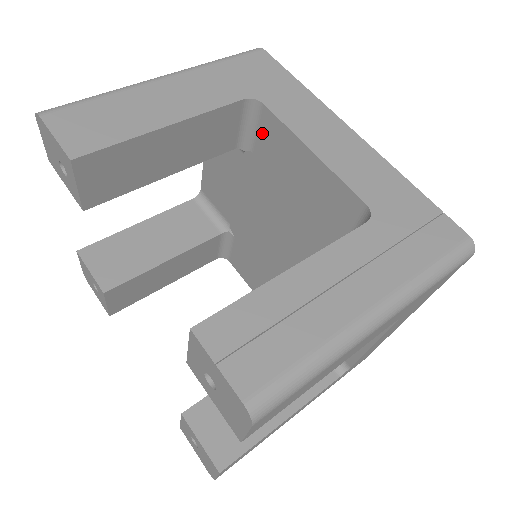
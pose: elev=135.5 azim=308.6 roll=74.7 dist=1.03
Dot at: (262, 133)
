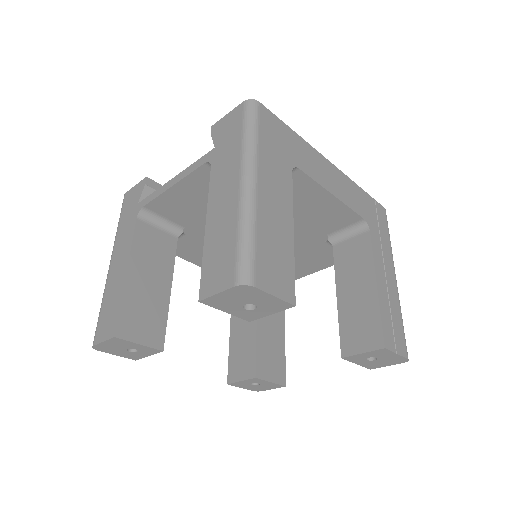
Dot at: occluded
